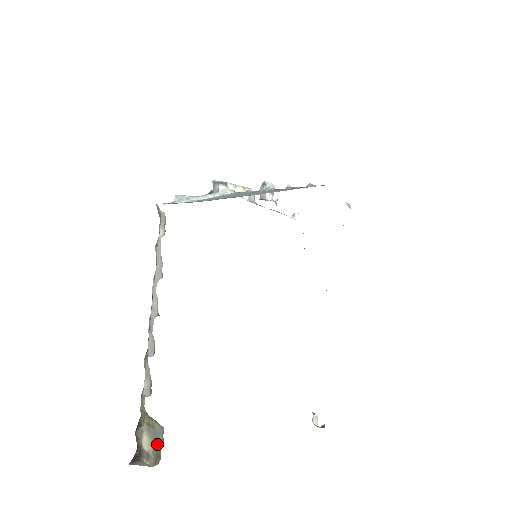
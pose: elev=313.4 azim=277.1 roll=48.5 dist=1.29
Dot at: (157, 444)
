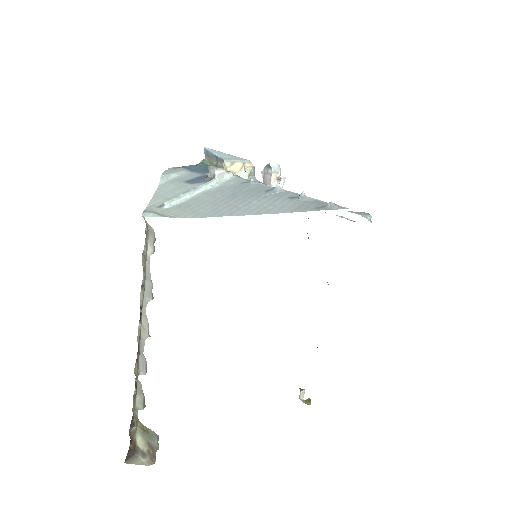
Dot at: (152, 446)
